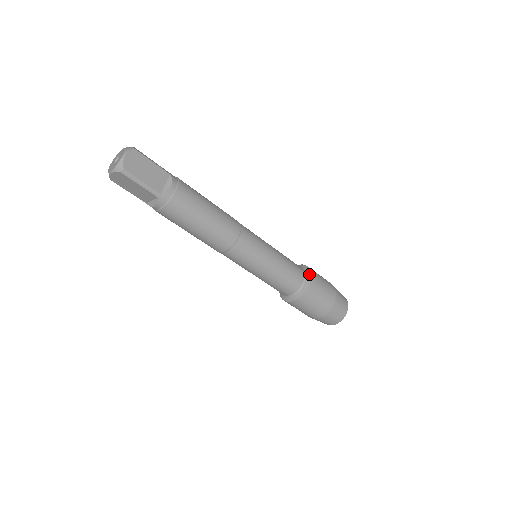
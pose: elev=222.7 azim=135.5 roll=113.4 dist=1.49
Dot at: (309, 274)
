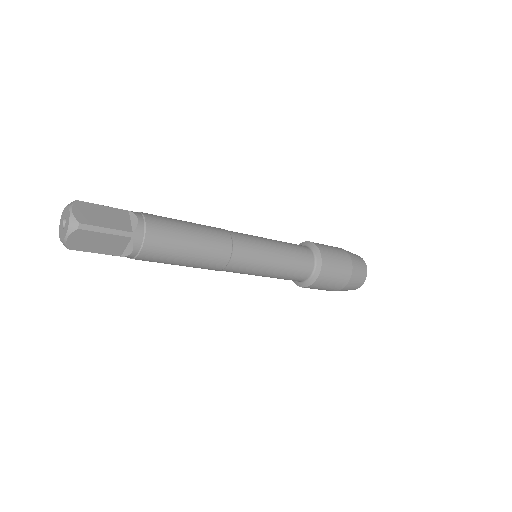
Dot at: (316, 276)
